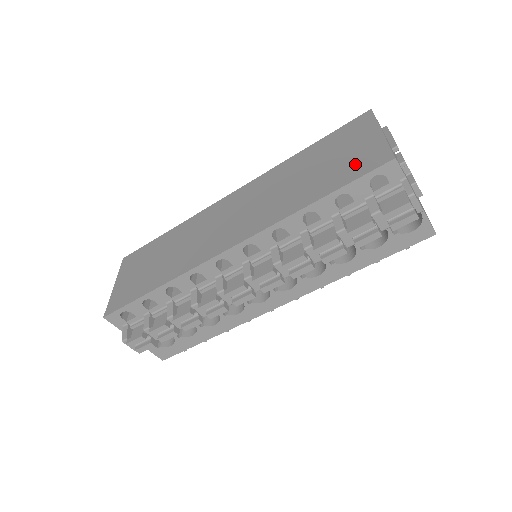
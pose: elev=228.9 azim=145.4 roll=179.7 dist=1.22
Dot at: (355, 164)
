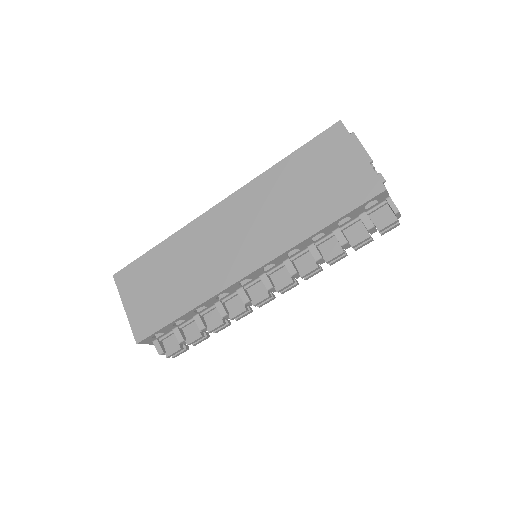
Dot at: (349, 190)
